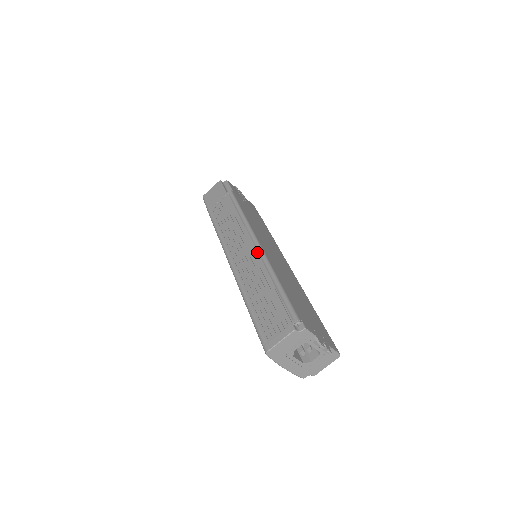
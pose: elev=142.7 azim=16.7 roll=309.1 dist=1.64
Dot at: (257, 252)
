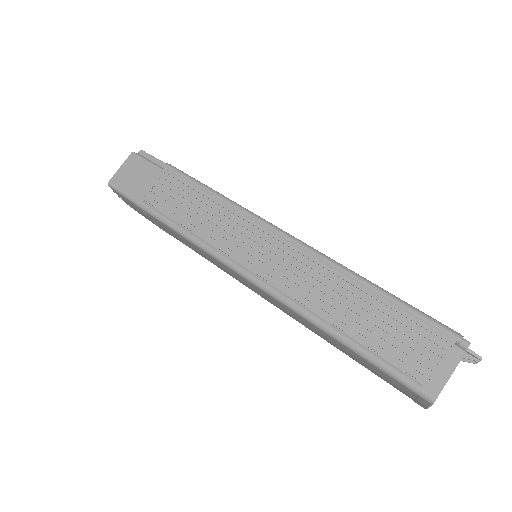
Dot at: (300, 250)
